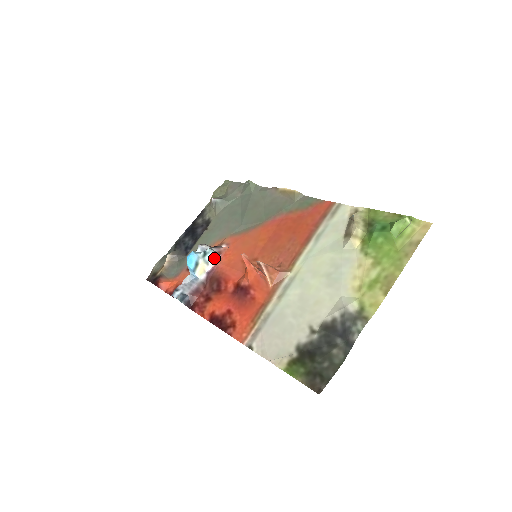
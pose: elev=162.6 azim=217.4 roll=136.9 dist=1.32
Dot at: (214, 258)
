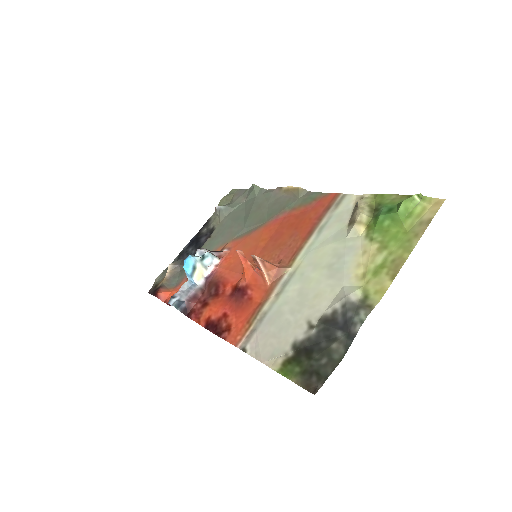
Dot at: (213, 262)
